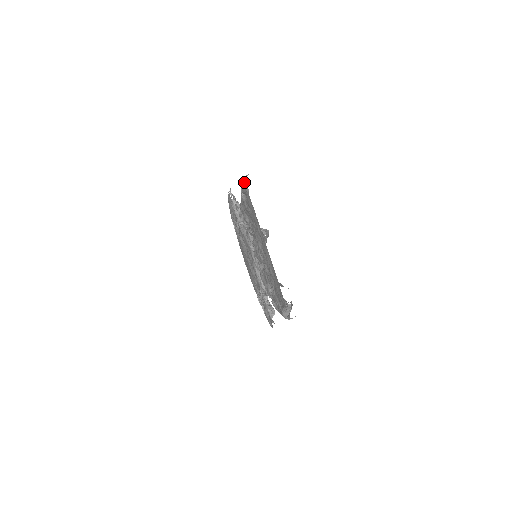
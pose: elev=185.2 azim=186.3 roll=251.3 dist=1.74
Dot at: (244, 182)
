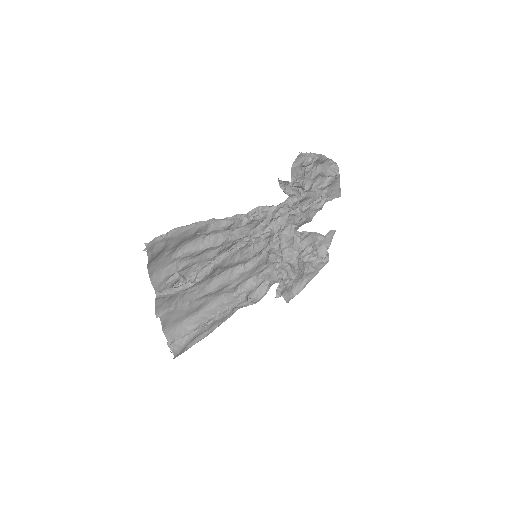
Dot at: (170, 232)
